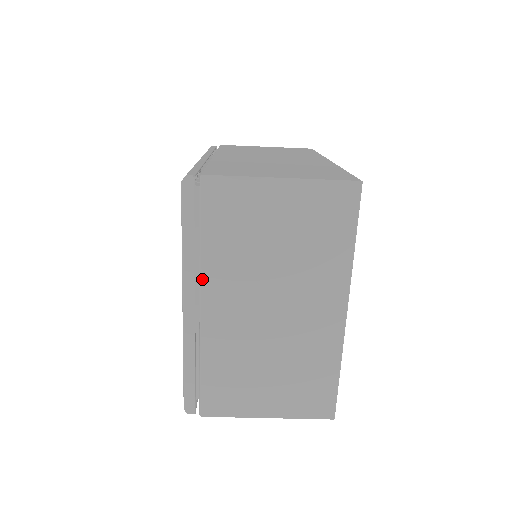
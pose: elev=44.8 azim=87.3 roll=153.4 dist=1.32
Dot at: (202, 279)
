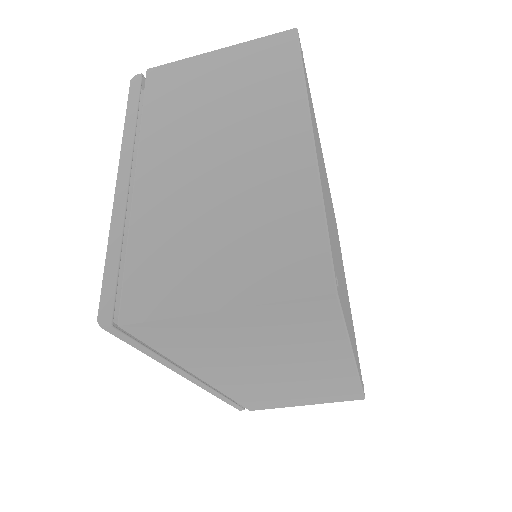
Dot at: (139, 147)
